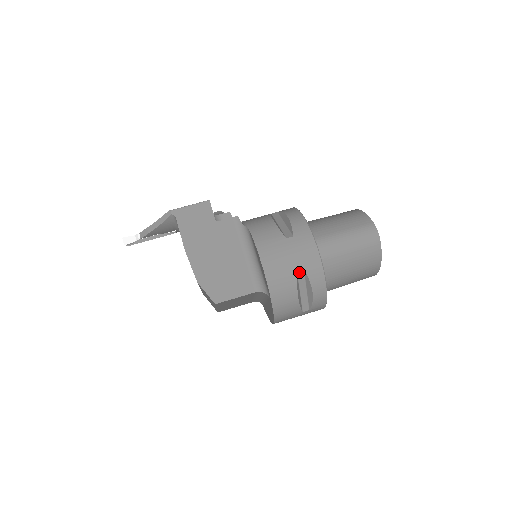
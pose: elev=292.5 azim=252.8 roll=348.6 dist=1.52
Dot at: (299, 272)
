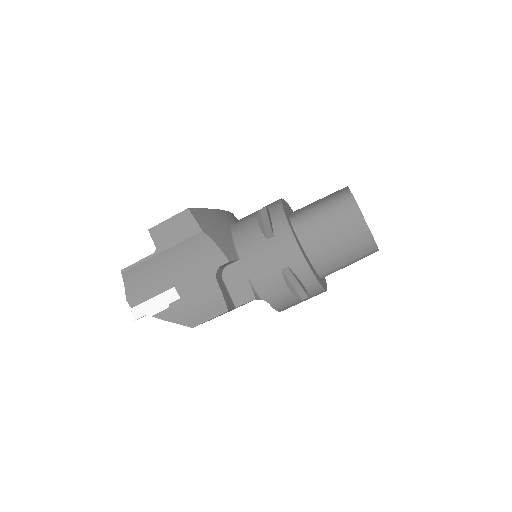
Dot at: occluded
